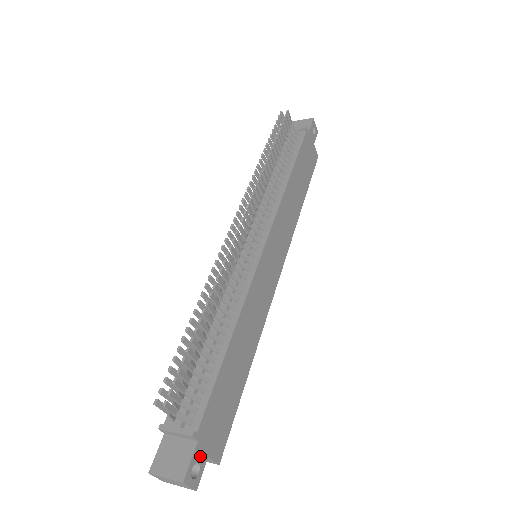
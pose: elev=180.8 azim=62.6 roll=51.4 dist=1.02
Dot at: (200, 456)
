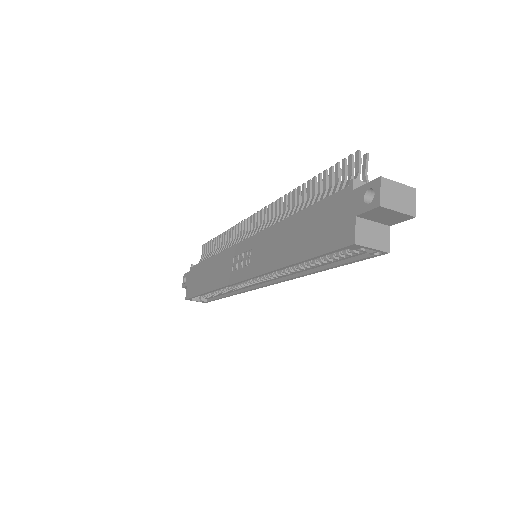
Dot at: occluded
